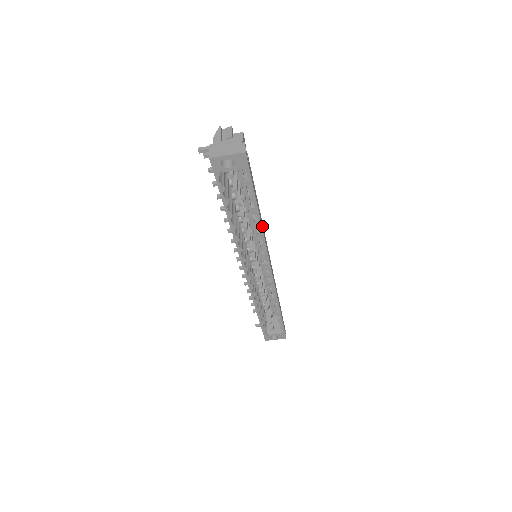
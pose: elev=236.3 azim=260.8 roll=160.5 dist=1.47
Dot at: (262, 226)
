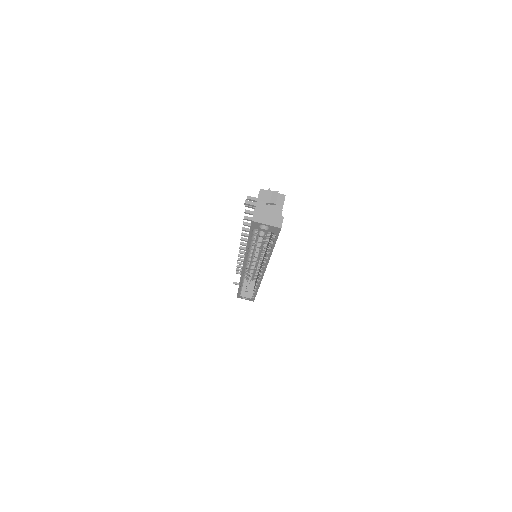
Dot at: occluded
